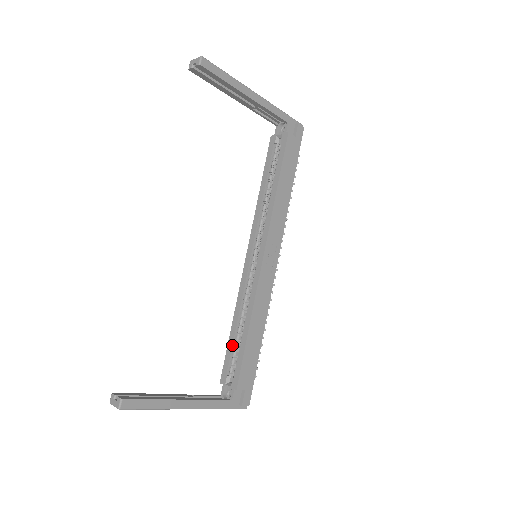
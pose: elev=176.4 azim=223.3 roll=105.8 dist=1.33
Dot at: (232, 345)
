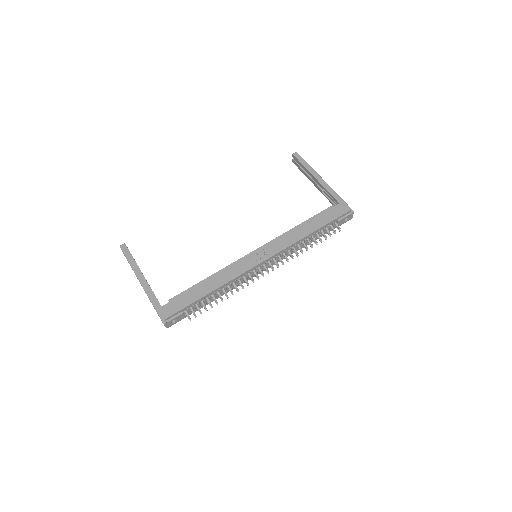
Dot at: occluded
